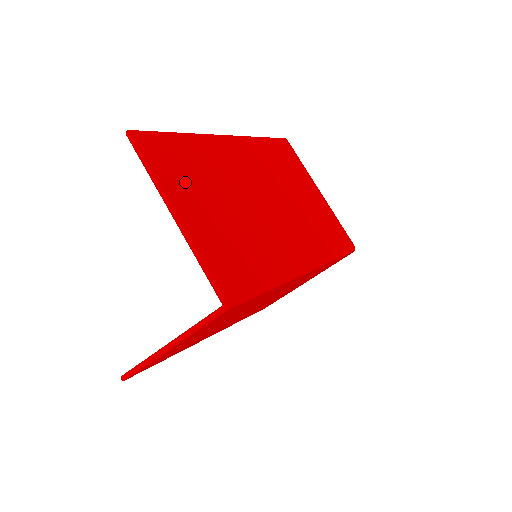
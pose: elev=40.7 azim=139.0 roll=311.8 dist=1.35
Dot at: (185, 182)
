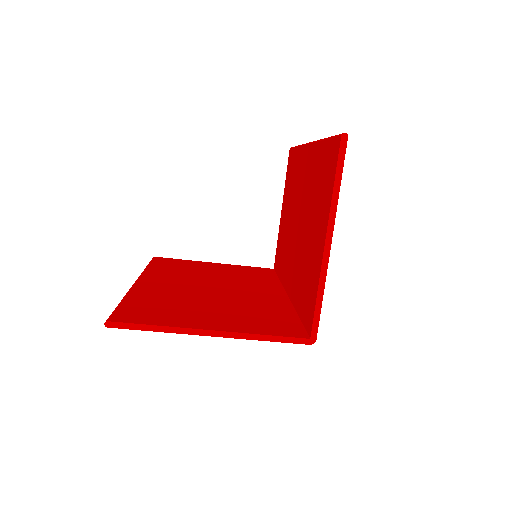
Dot at: occluded
